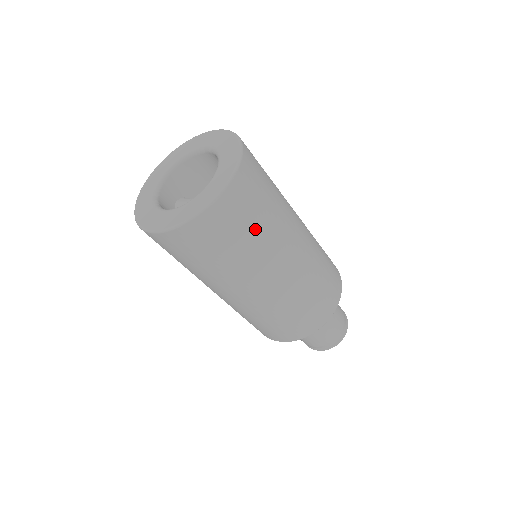
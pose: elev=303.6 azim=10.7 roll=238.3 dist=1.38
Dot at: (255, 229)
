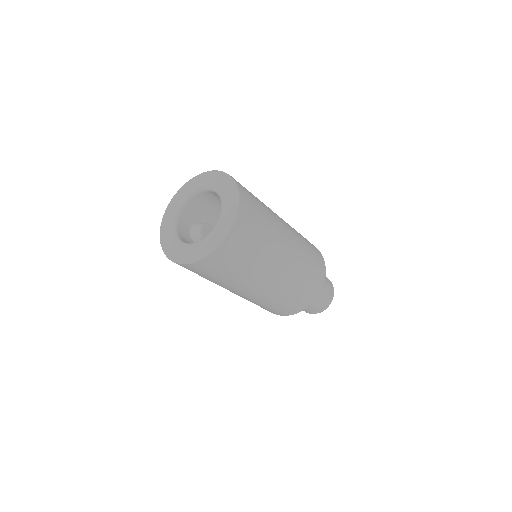
Dot at: (256, 249)
